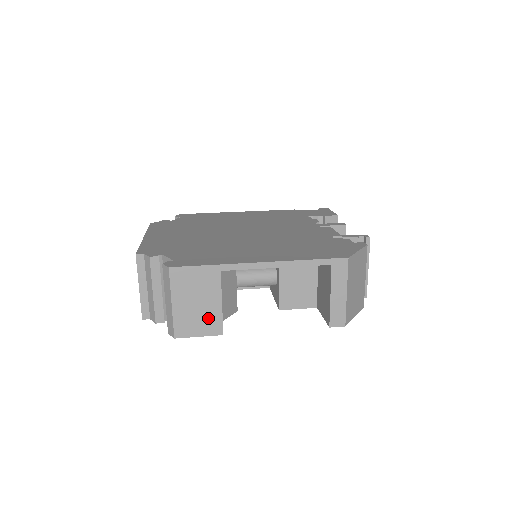
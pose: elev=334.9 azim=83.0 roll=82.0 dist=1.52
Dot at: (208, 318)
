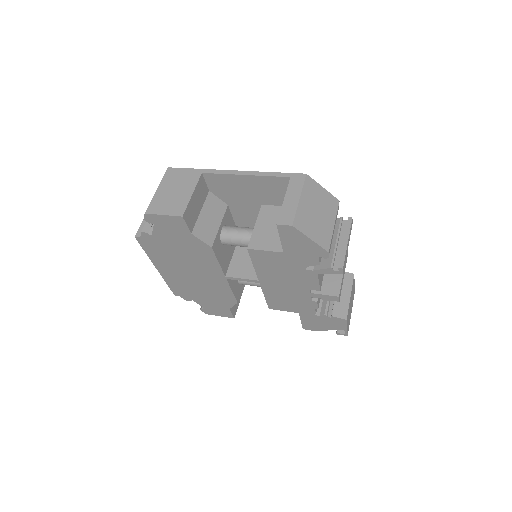
Dot at: (177, 203)
